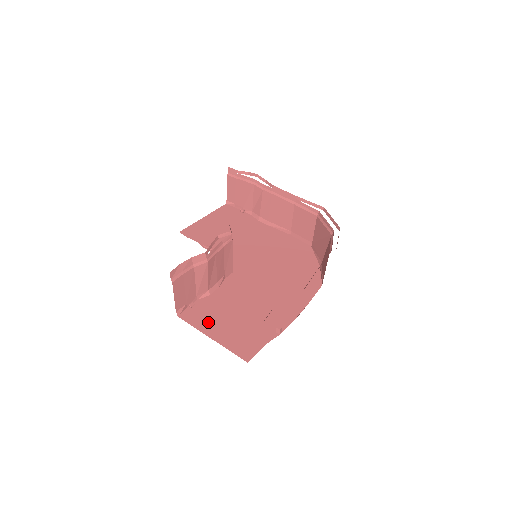
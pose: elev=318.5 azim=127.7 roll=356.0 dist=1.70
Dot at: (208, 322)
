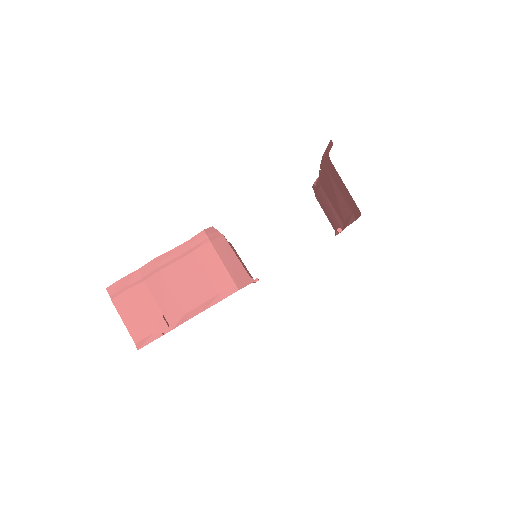
Dot at: occluded
